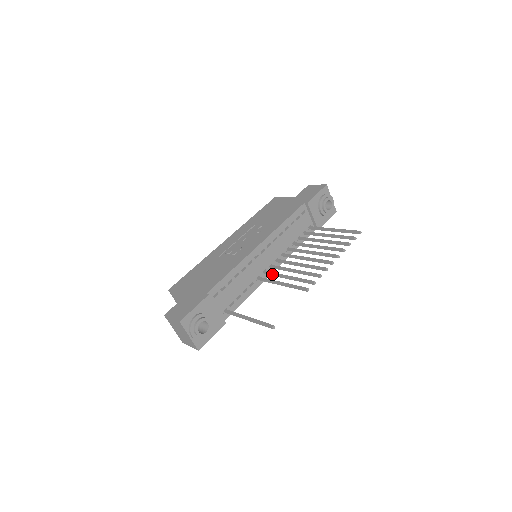
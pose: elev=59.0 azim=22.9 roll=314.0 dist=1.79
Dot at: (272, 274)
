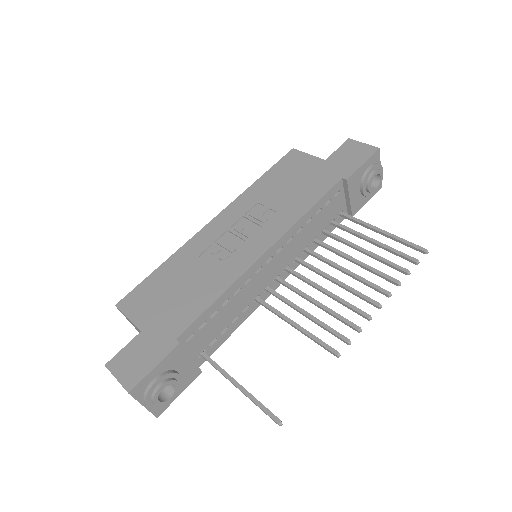
Dot at: (279, 298)
